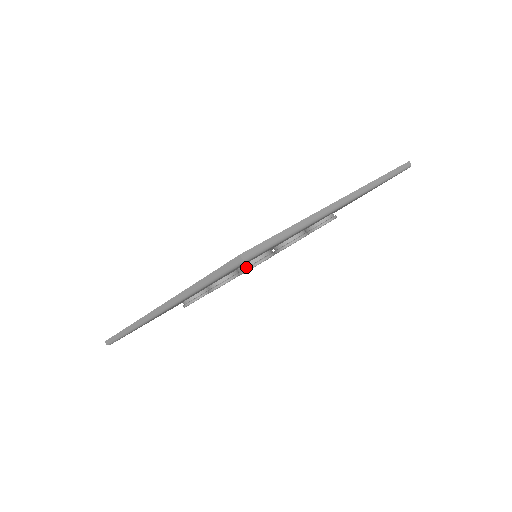
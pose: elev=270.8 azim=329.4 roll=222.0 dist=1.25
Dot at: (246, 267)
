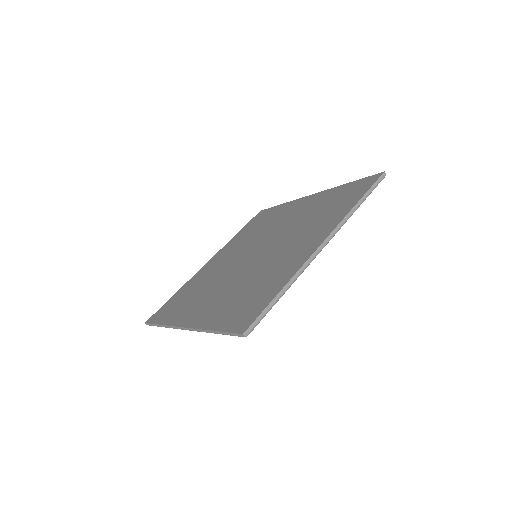
Dot at: occluded
